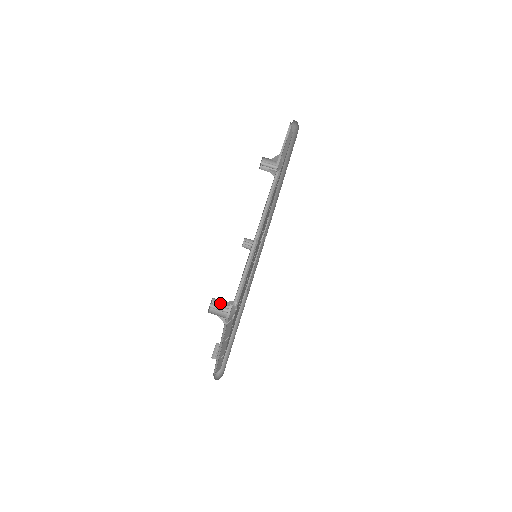
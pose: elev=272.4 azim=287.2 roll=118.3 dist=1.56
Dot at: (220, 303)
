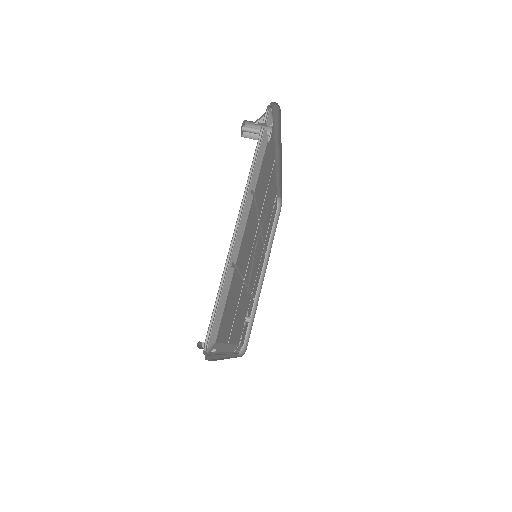
Dot at: (251, 137)
